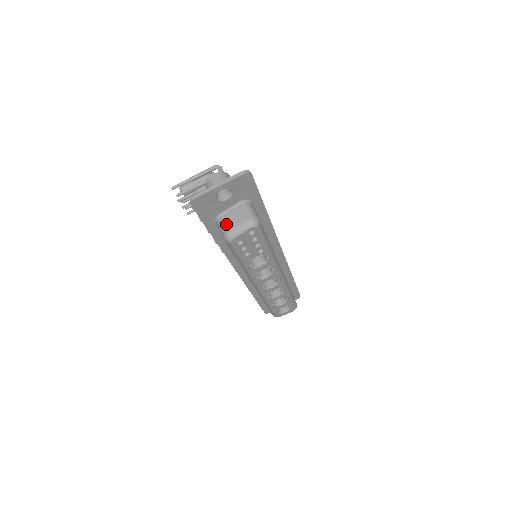
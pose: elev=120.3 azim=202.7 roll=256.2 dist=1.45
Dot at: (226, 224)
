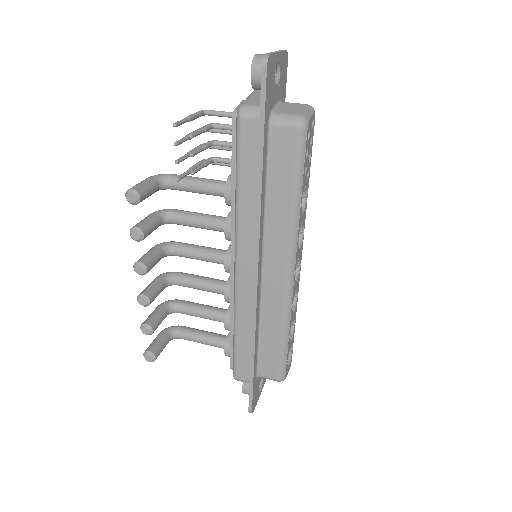
Dot at: (289, 112)
